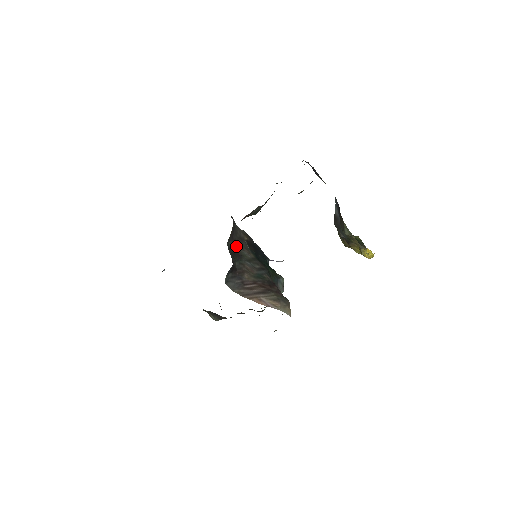
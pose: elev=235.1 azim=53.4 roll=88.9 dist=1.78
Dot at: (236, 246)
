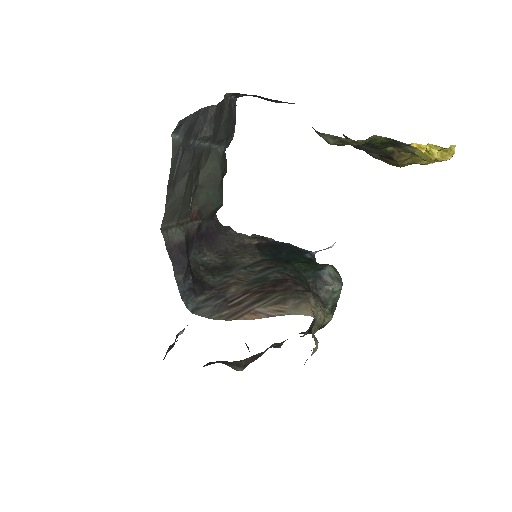
Dot at: (226, 258)
